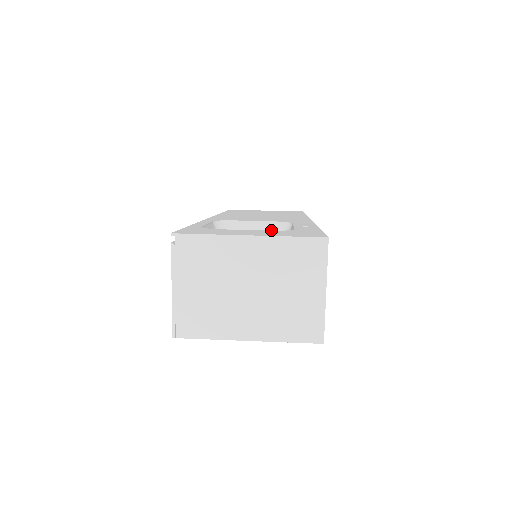
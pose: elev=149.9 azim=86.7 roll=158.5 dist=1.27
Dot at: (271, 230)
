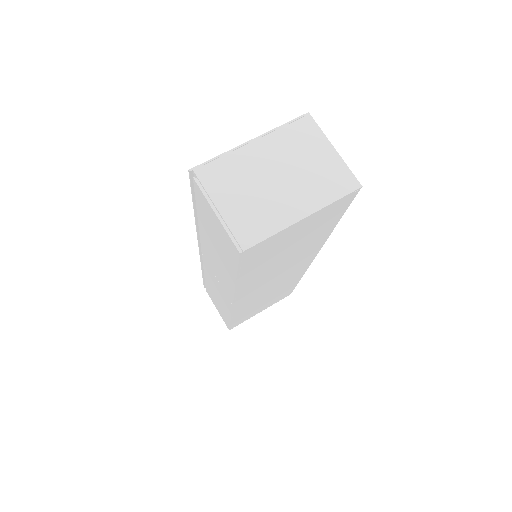
Dot at: occluded
